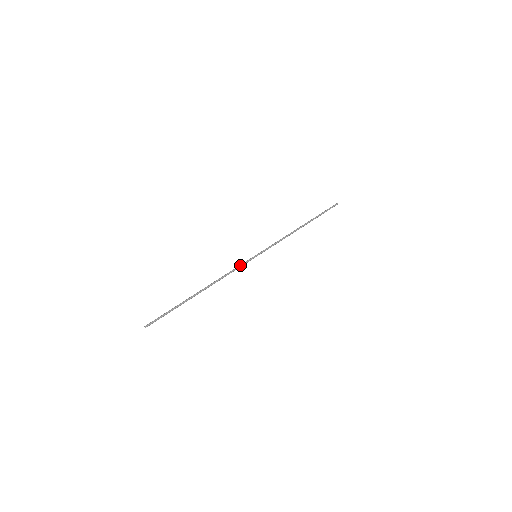
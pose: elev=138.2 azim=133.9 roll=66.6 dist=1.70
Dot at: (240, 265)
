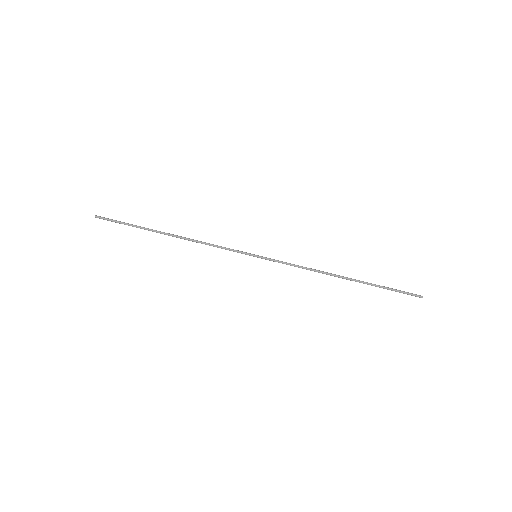
Dot at: occluded
